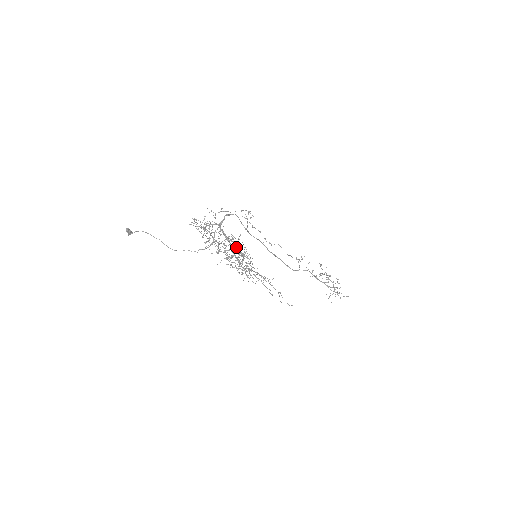
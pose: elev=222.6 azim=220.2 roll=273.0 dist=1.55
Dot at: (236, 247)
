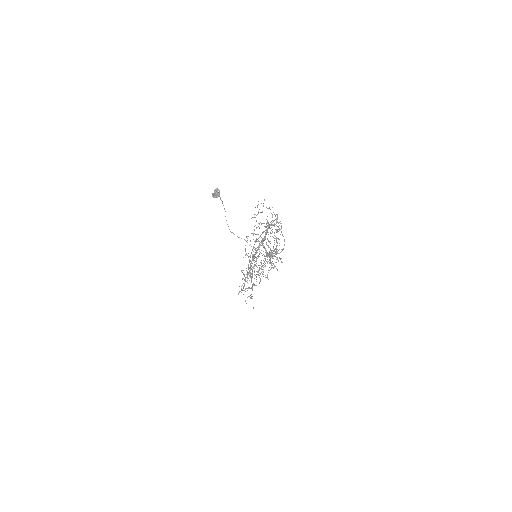
Dot at: (267, 252)
